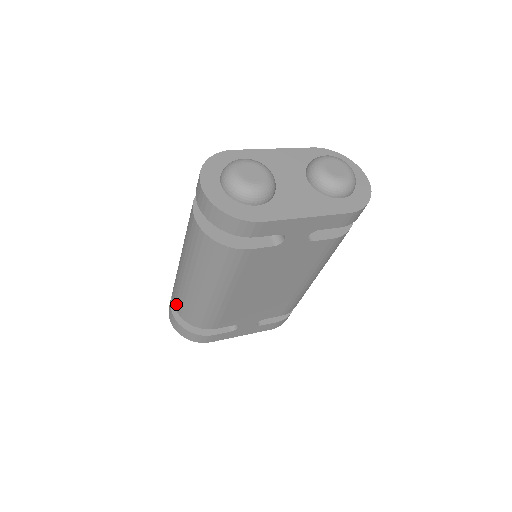
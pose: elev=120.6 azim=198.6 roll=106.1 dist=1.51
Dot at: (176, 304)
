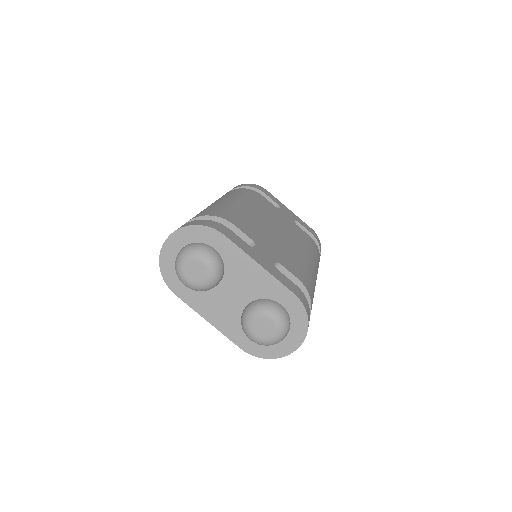
Dot at: occluded
